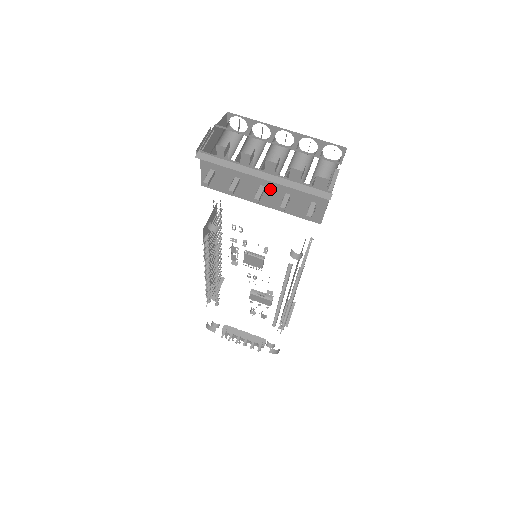
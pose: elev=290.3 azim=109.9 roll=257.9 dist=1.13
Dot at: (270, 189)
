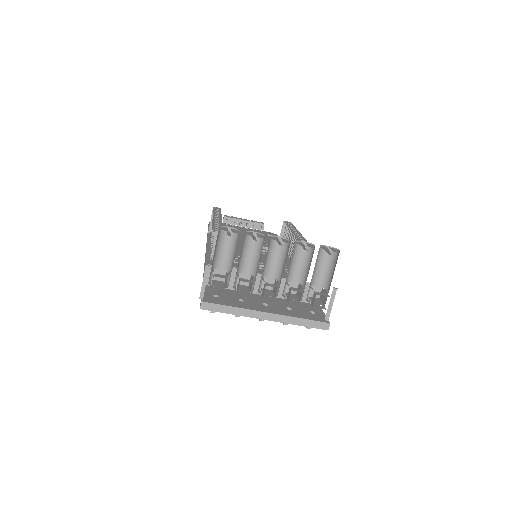
Dot at: (272, 306)
